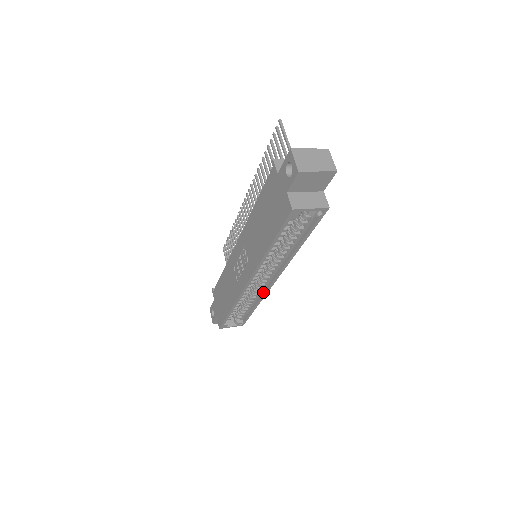
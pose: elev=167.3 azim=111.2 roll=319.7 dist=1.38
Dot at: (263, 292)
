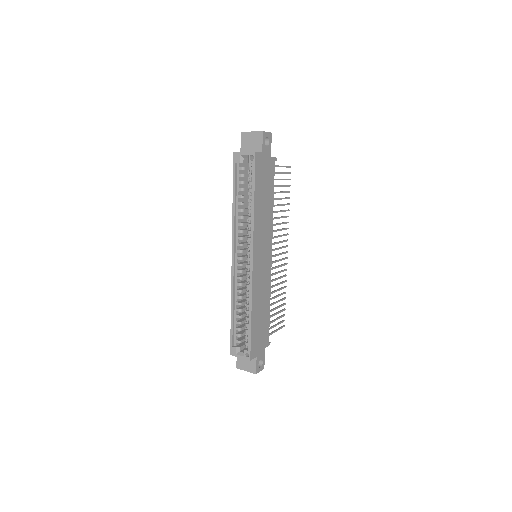
Dot at: (251, 285)
